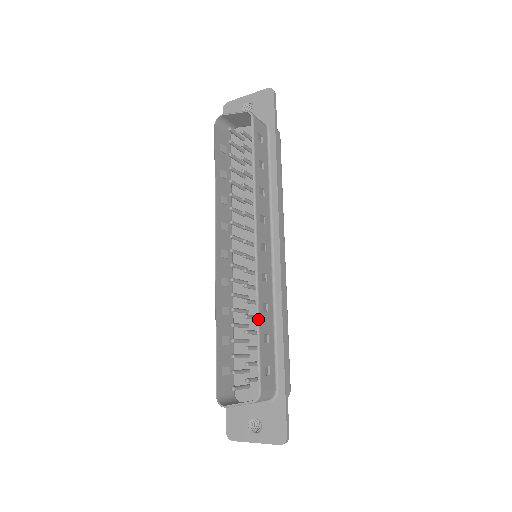
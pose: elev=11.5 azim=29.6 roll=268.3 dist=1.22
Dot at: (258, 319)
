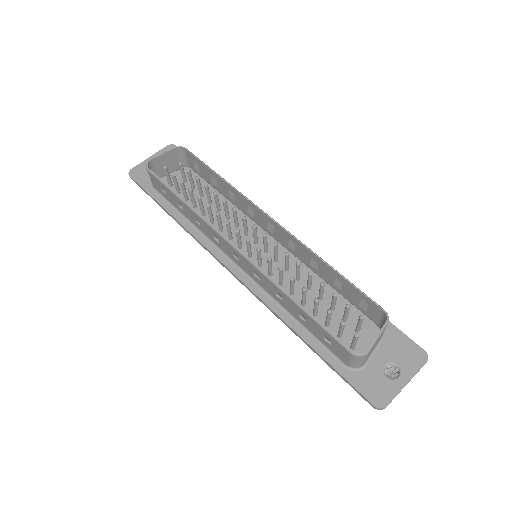
Dot at: (326, 262)
